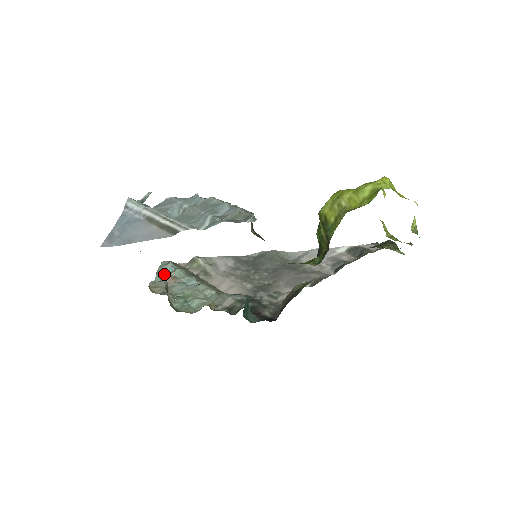
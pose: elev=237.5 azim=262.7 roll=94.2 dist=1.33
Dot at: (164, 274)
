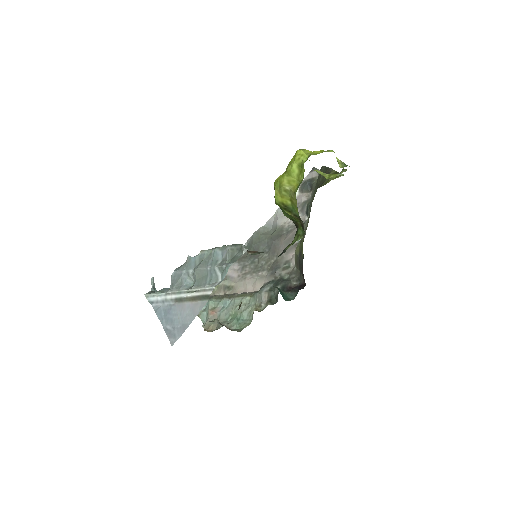
Dot at: (204, 312)
